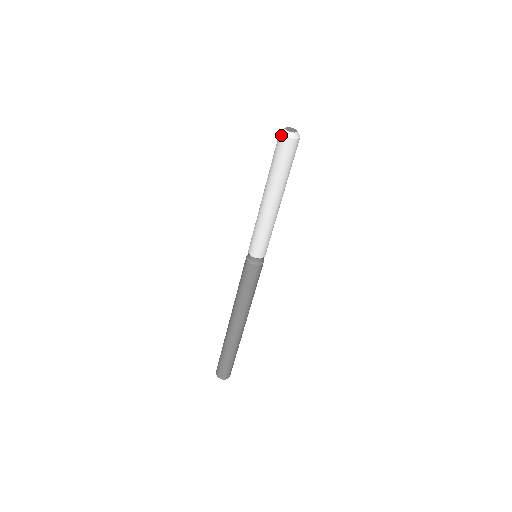
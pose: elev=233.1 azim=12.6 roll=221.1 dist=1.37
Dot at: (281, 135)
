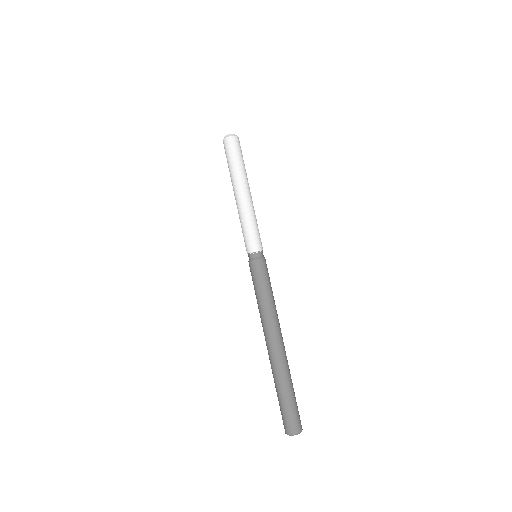
Dot at: (223, 142)
